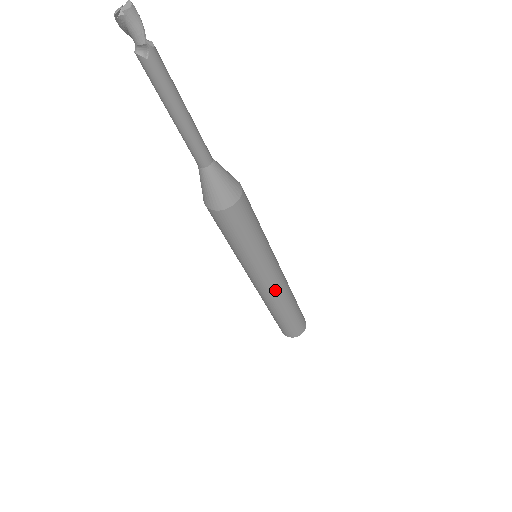
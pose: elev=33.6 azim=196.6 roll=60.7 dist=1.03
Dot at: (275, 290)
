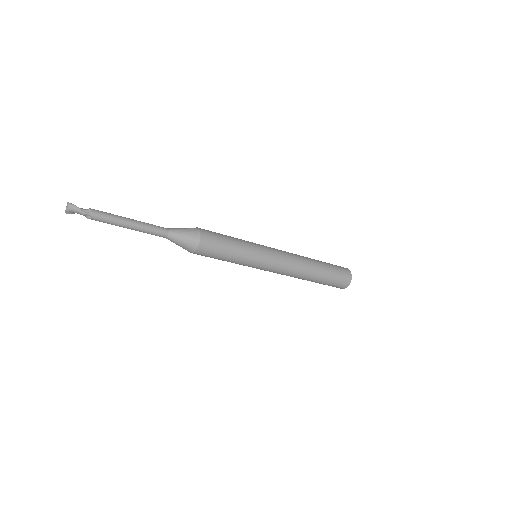
Dot at: (287, 270)
